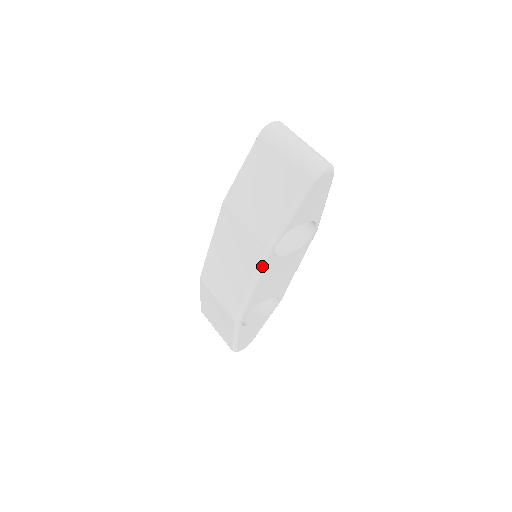
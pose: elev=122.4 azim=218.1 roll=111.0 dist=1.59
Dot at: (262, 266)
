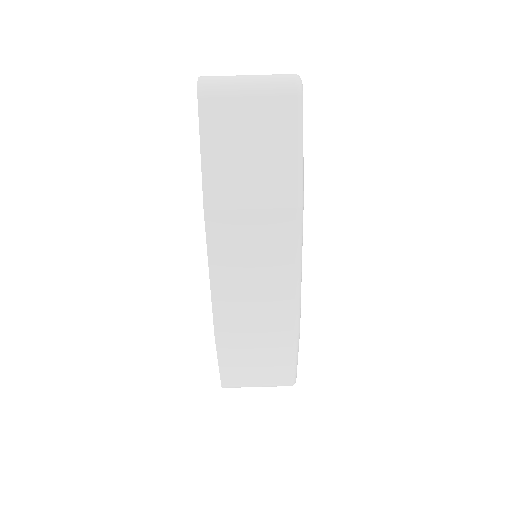
Dot at: (301, 237)
